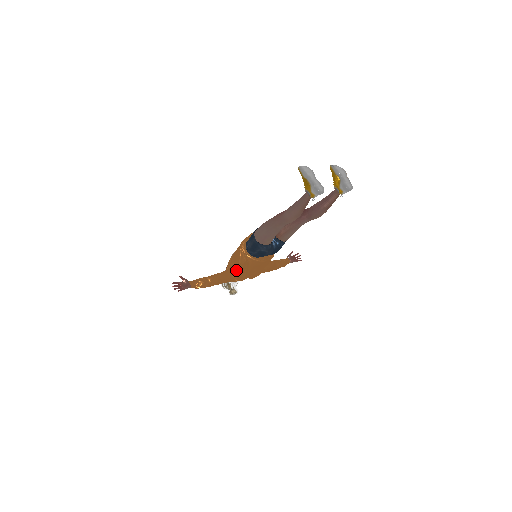
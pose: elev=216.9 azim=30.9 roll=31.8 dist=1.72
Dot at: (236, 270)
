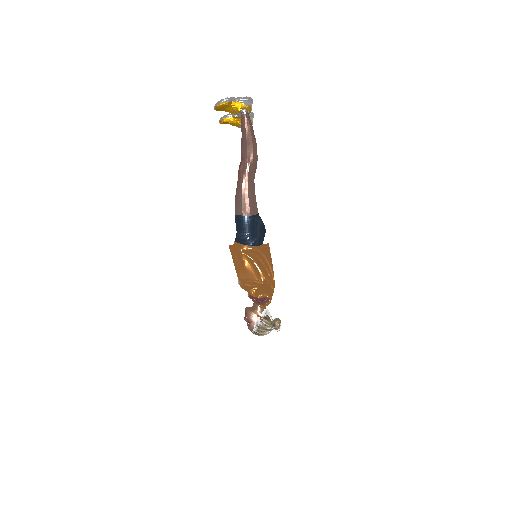
Dot at: (263, 276)
